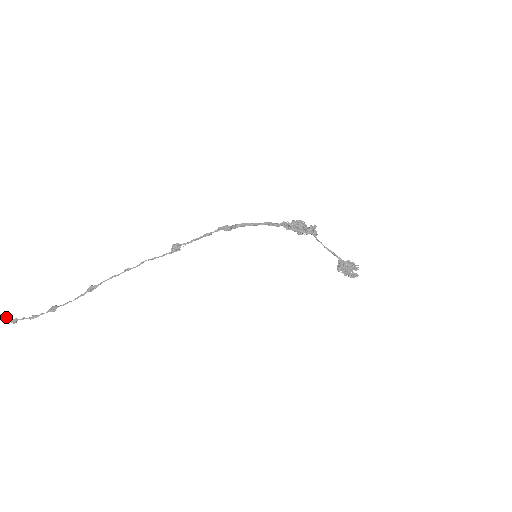
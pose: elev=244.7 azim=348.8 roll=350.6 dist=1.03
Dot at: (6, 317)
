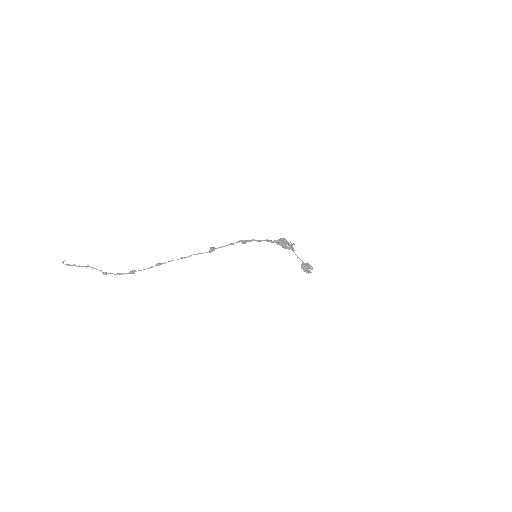
Dot at: (99, 270)
